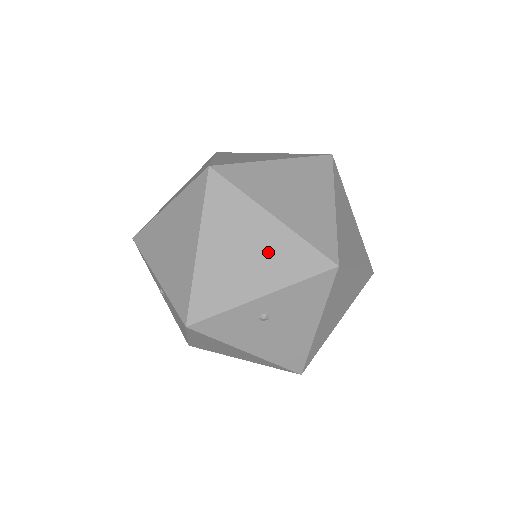
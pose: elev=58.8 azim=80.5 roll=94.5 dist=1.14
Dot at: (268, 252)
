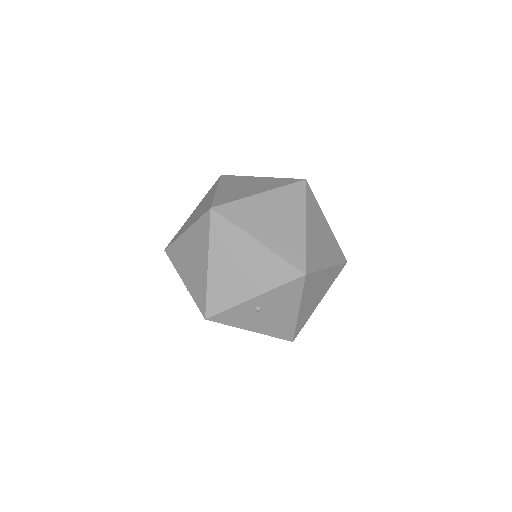
Dot at: (256, 267)
